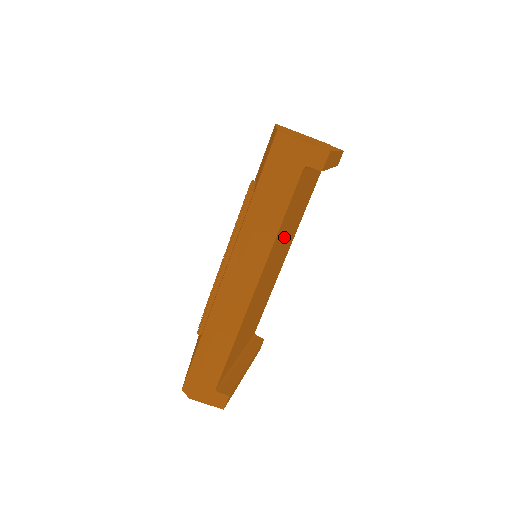
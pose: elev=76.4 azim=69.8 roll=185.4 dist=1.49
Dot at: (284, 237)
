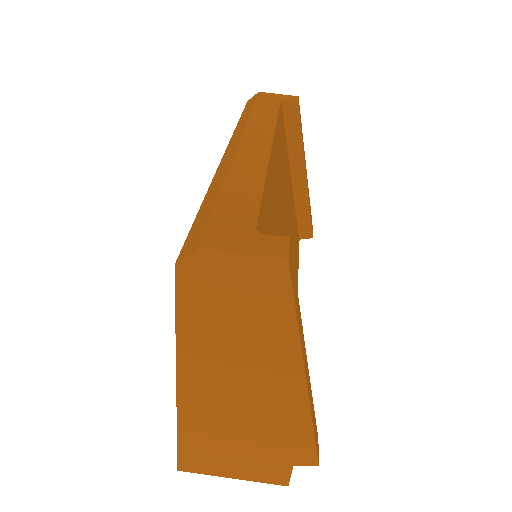
Dot at: (285, 195)
